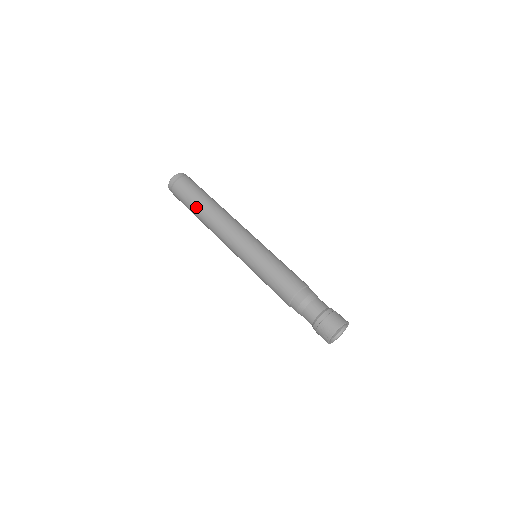
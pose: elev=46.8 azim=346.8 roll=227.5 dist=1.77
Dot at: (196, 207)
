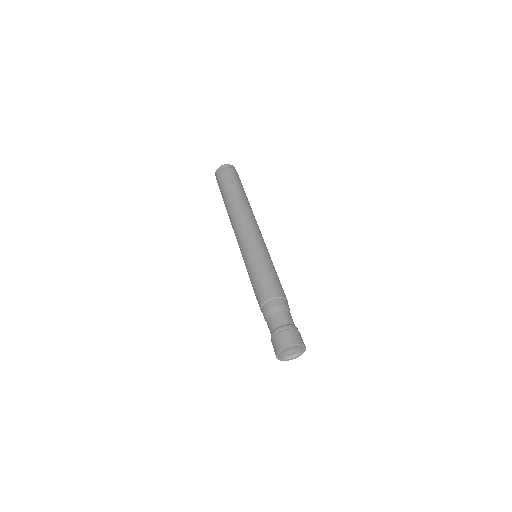
Dot at: (226, 197)
